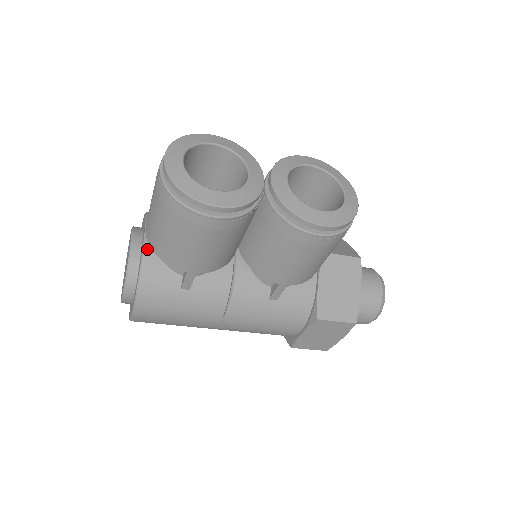
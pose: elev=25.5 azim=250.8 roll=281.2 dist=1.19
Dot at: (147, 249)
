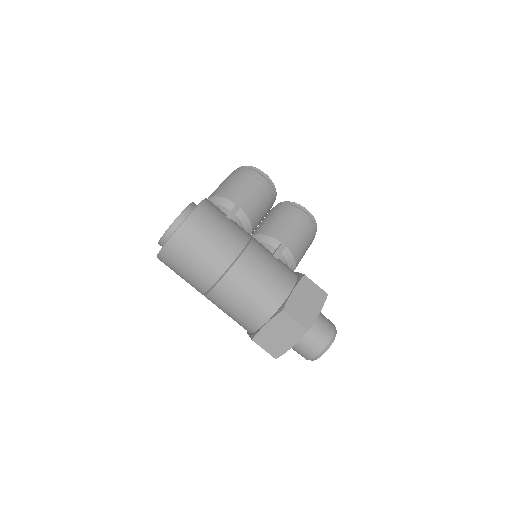
Dot at: occluded
